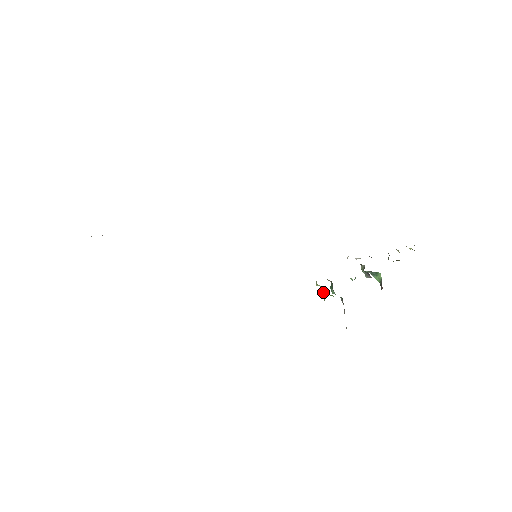
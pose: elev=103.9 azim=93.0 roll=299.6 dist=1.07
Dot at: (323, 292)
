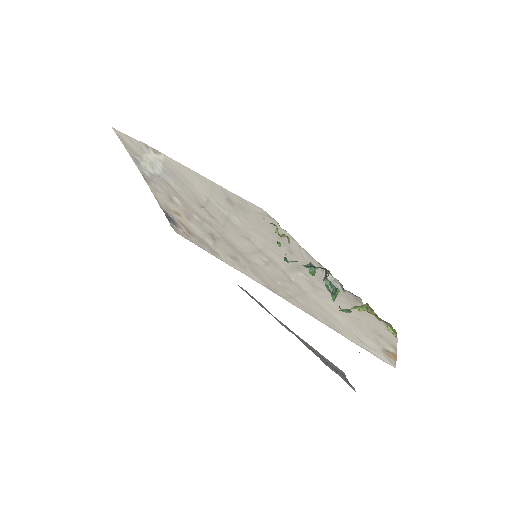
Dot at: occluded
